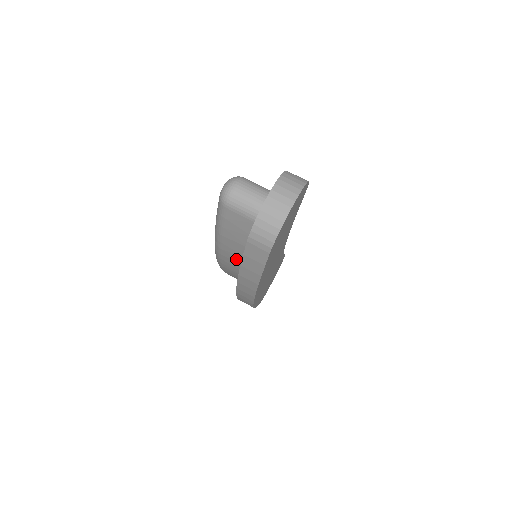
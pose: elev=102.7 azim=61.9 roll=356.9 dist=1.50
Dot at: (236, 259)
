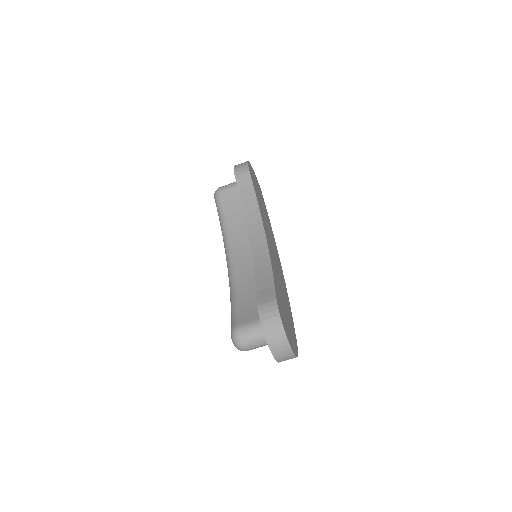
Dot at: occluded
